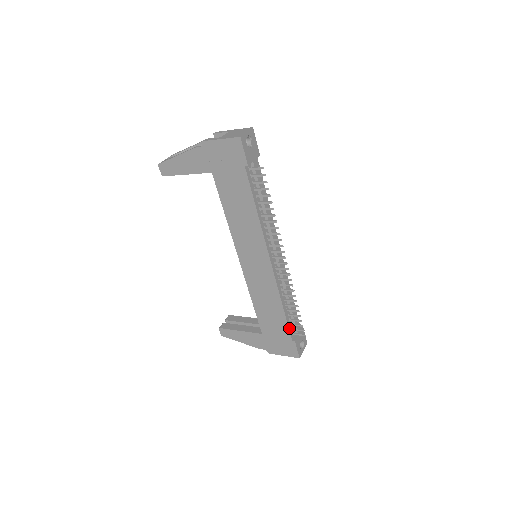
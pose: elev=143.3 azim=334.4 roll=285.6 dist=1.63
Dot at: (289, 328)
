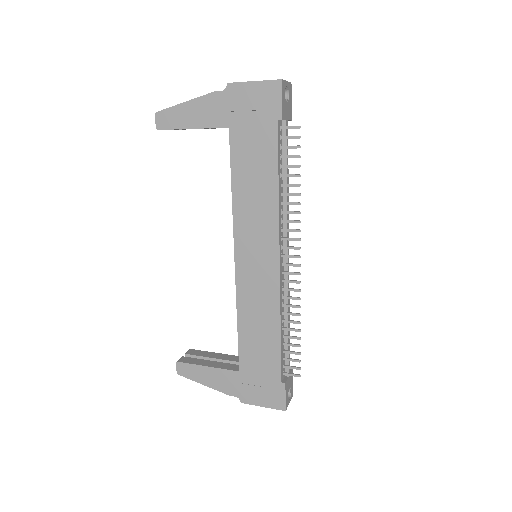
Dot at: (281, 363)
